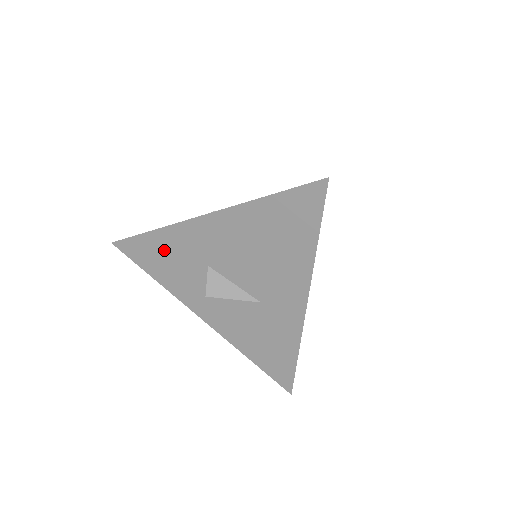
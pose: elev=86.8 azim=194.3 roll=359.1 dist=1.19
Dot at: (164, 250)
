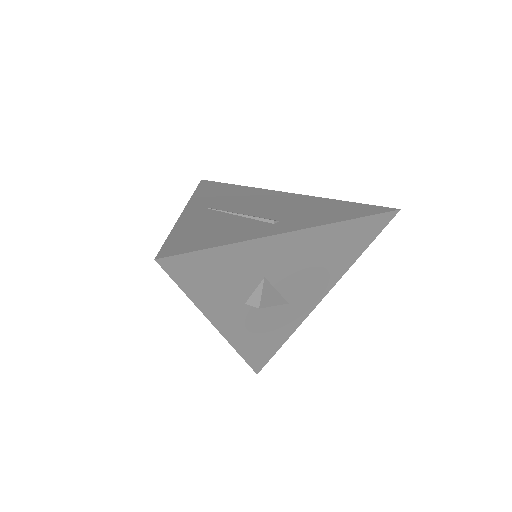
Dot at: (227, 265)
